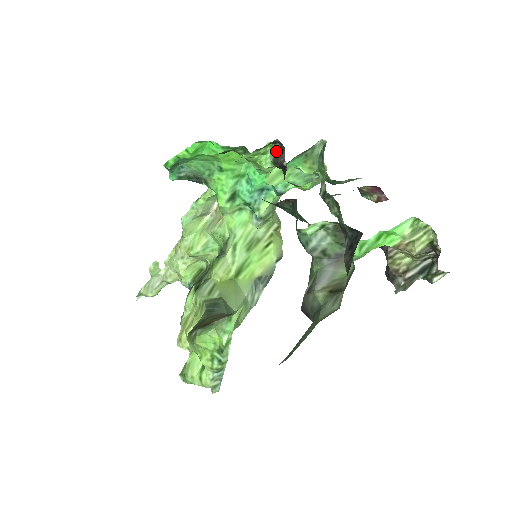
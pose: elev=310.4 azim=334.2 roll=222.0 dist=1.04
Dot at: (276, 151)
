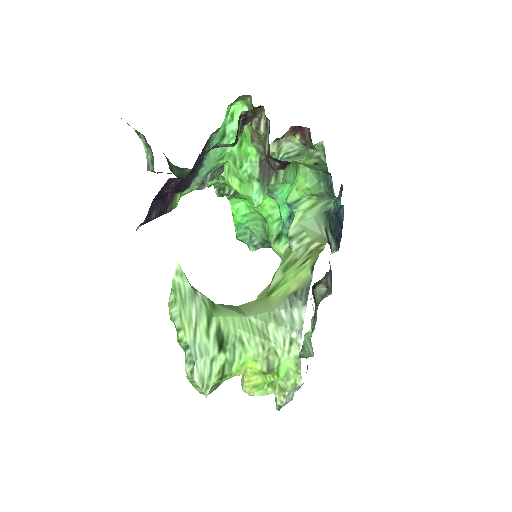
Dot at: occluded
